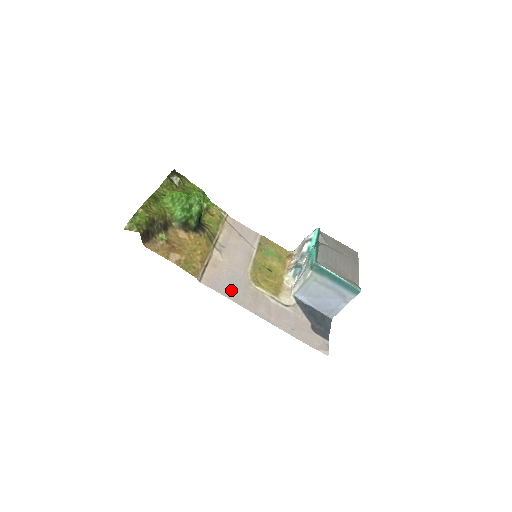
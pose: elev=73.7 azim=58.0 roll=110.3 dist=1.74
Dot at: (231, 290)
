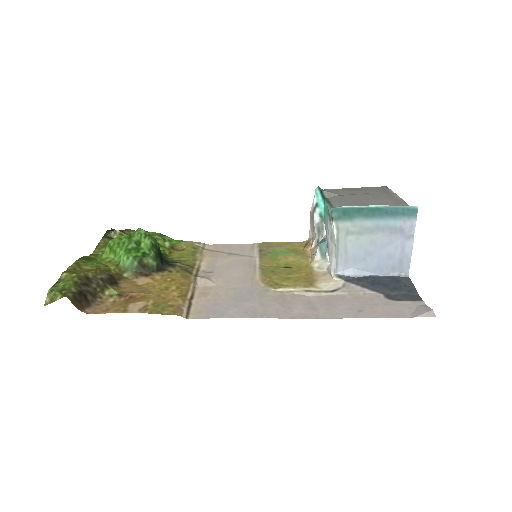
Dot at: (240, 308)
